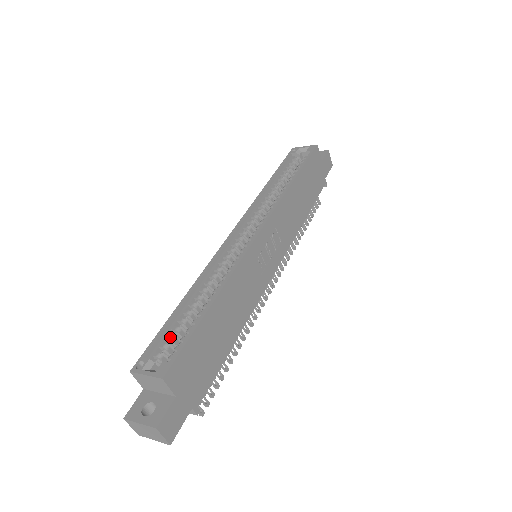
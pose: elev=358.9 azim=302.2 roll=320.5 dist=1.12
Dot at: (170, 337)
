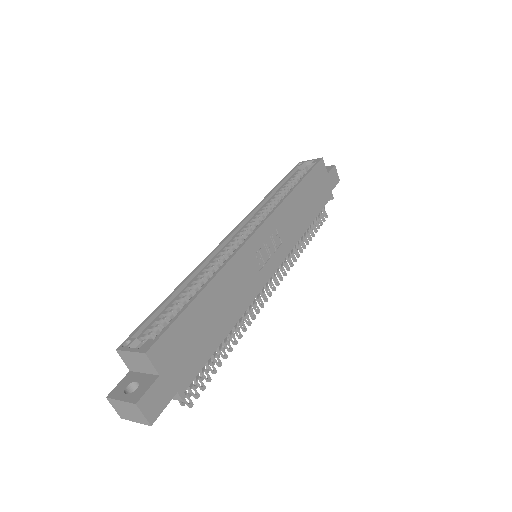
Dot at: (160, 320)
